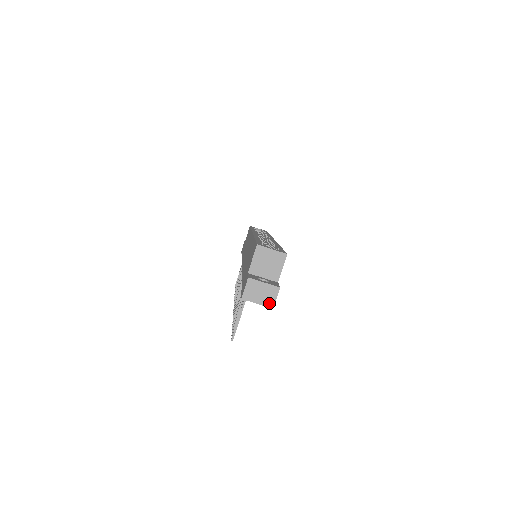
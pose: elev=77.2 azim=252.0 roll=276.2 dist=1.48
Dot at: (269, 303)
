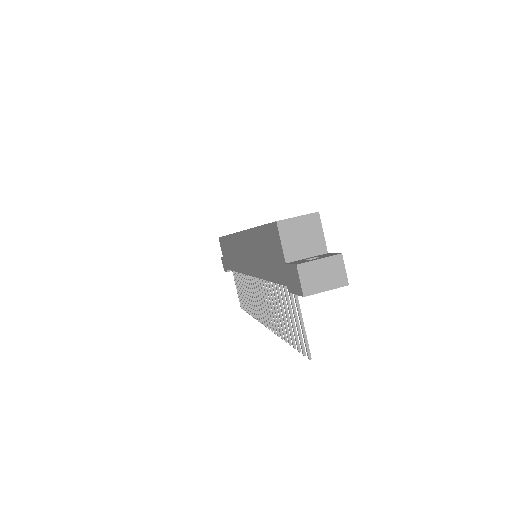
Dot at: (340, 281)
